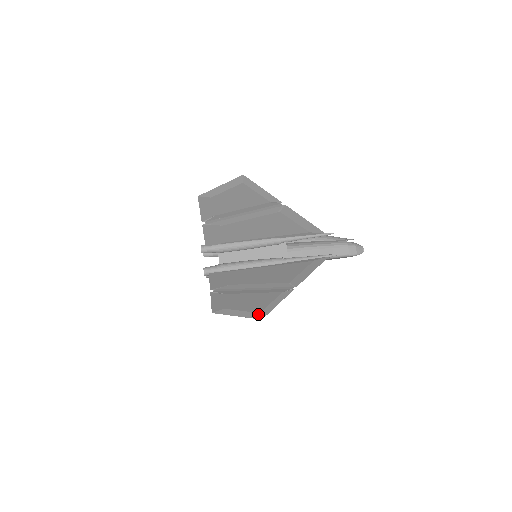
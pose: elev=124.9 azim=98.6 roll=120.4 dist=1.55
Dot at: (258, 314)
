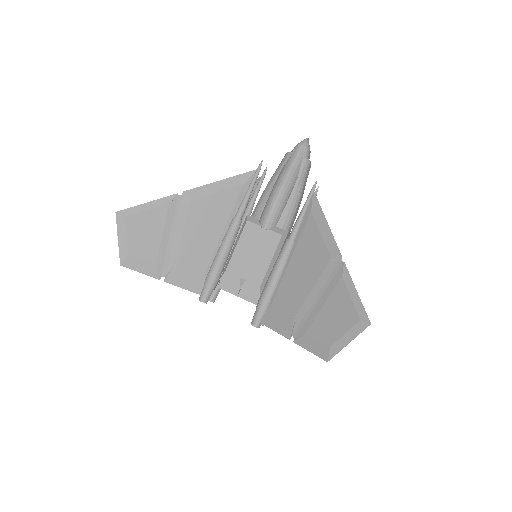
Dot at: occluded
